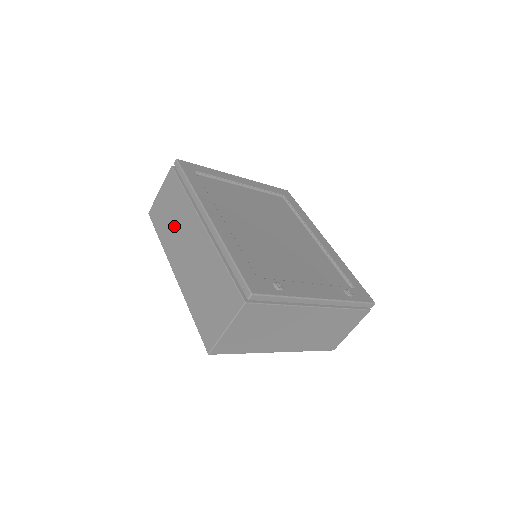
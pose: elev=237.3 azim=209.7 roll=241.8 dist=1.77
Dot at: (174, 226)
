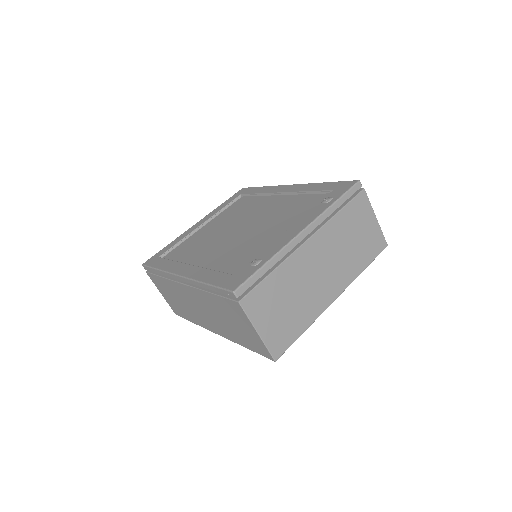
Dot at: (184, 305)
